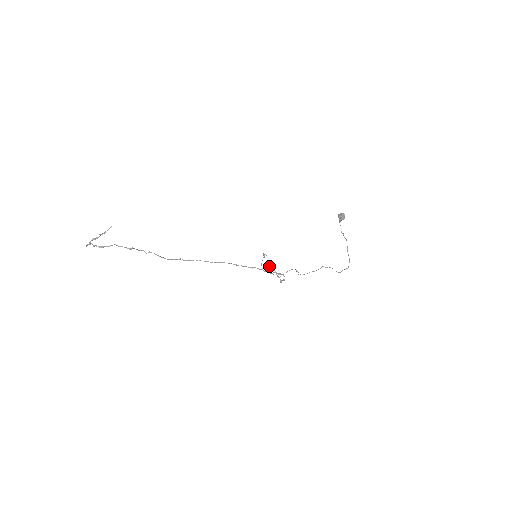
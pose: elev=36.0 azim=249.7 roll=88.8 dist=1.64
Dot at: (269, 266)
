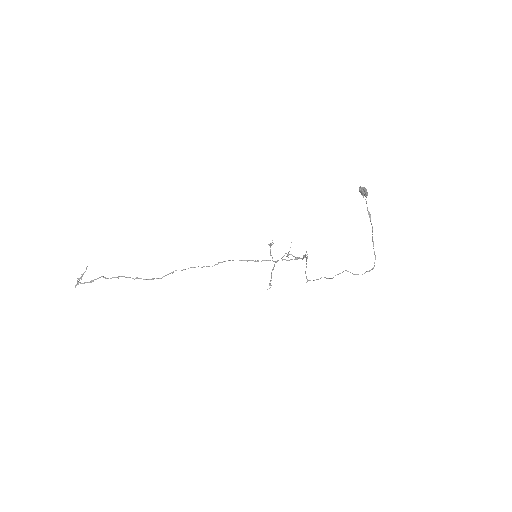
Dot at: (274, 266)
